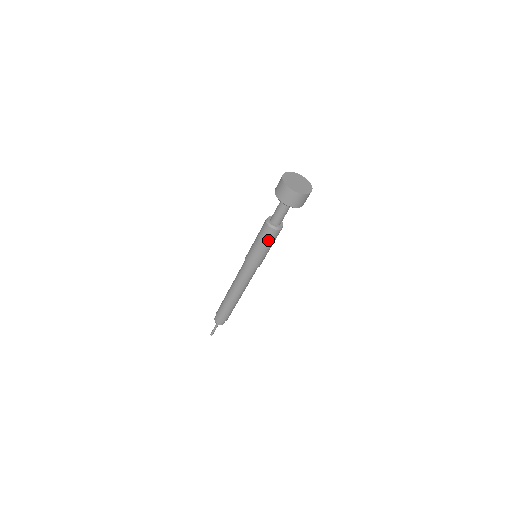
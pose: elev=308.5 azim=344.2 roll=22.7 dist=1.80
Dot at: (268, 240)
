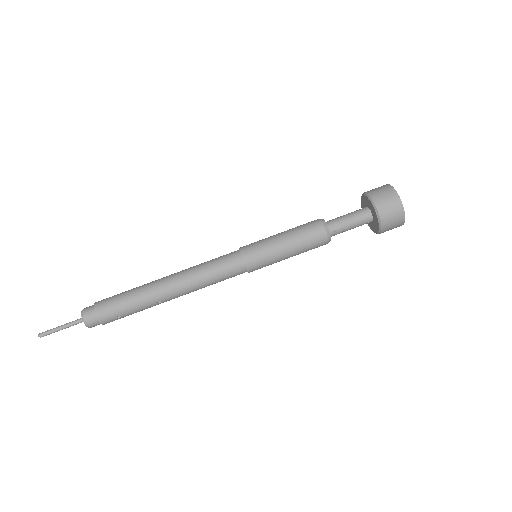
Dot at: (306, 245)
